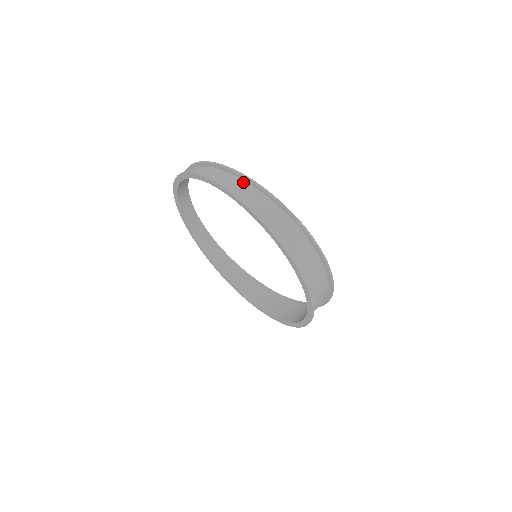
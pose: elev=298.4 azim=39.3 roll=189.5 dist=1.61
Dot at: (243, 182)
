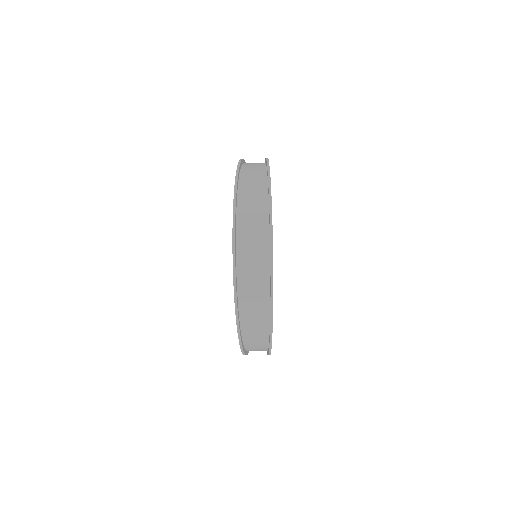
Dot at: occluded
